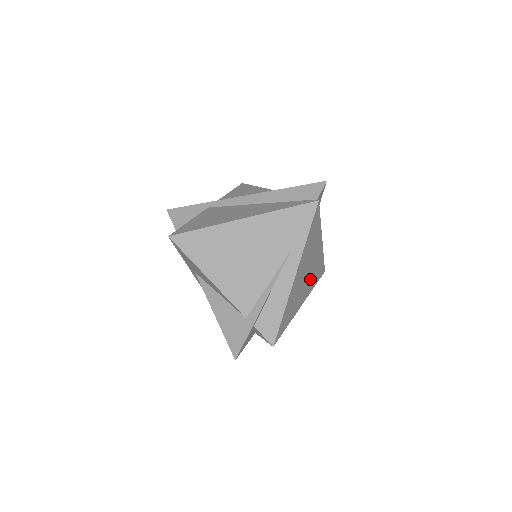
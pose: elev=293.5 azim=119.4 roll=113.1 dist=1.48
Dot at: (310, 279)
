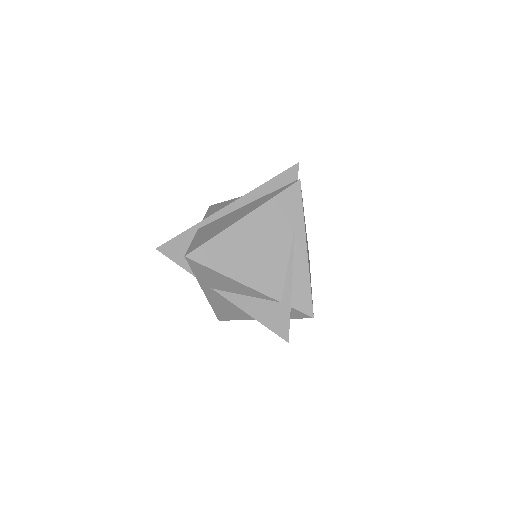
Dot at: occluded
